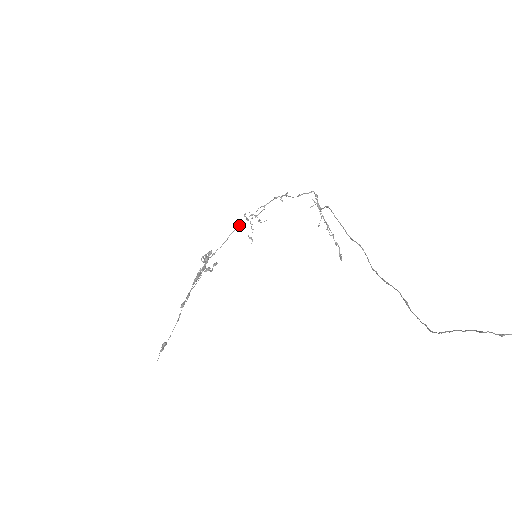
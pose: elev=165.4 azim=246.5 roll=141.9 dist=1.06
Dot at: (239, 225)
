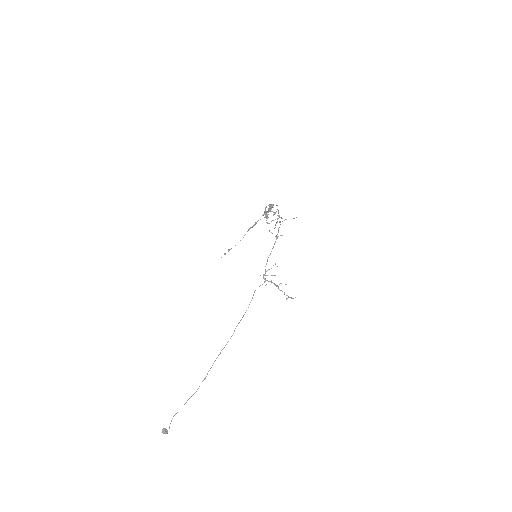
Dot at: (278, 211)
